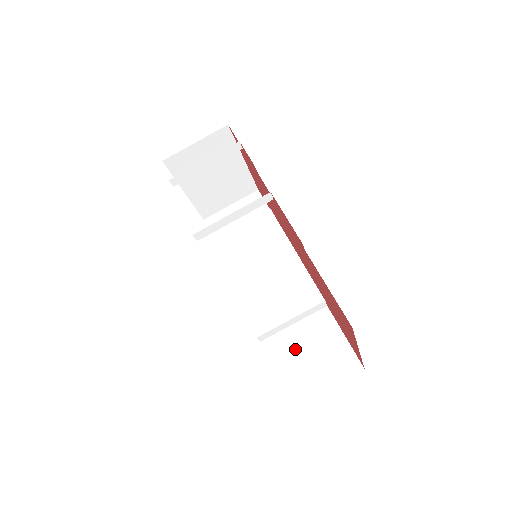
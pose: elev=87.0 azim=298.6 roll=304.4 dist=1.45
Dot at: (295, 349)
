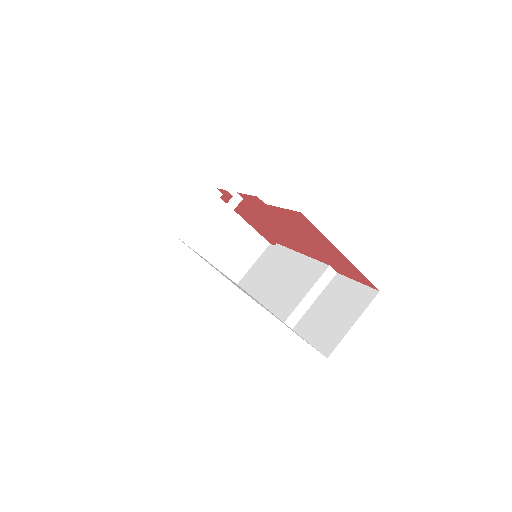
Dot at: (320, 316)
